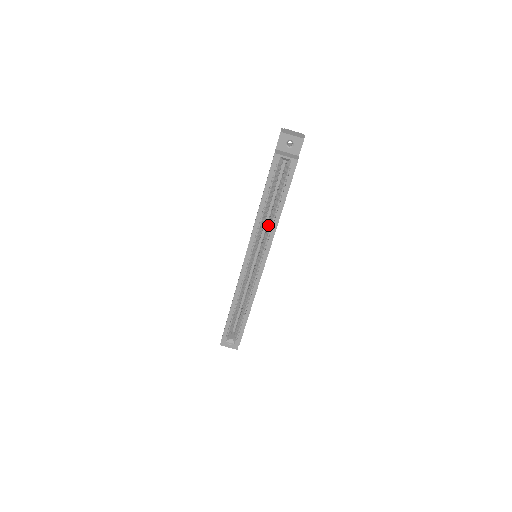
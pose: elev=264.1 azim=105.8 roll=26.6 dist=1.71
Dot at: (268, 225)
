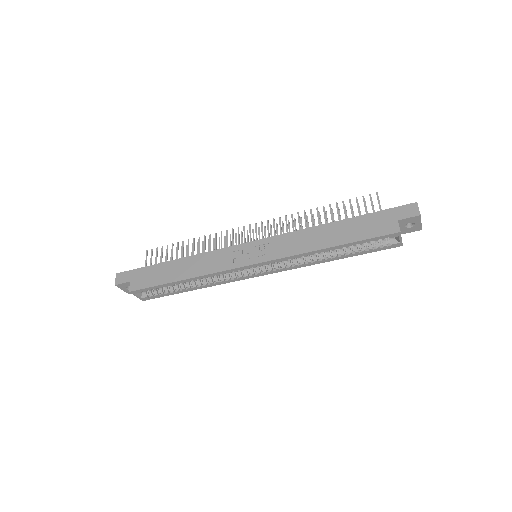
Dot at: (310, 257)
